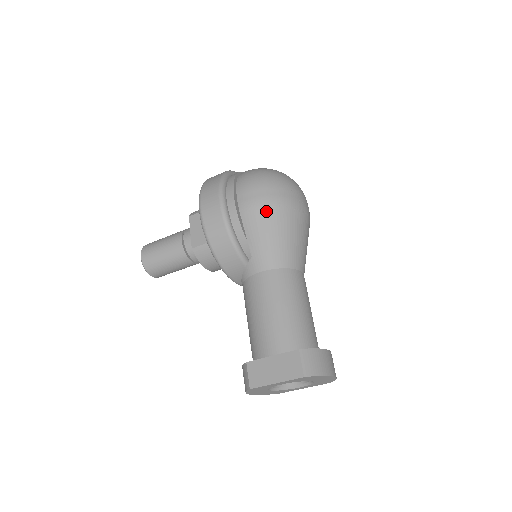
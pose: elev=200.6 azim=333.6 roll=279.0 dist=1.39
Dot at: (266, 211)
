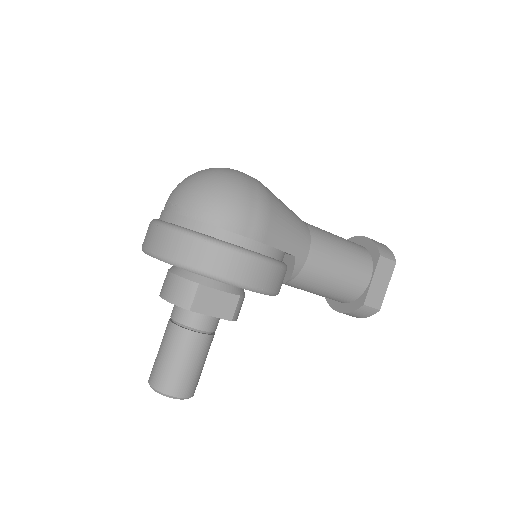
Dot at: (272, 215)
